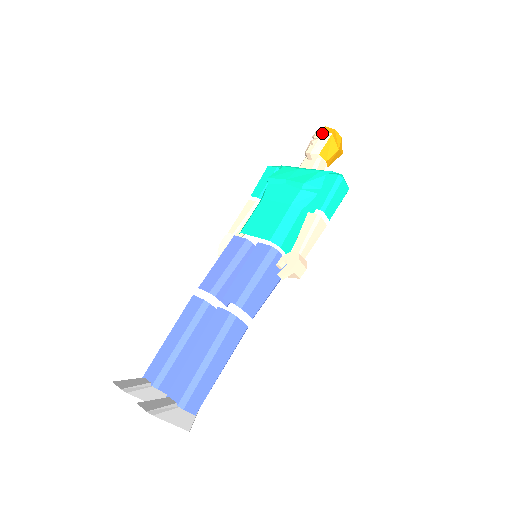
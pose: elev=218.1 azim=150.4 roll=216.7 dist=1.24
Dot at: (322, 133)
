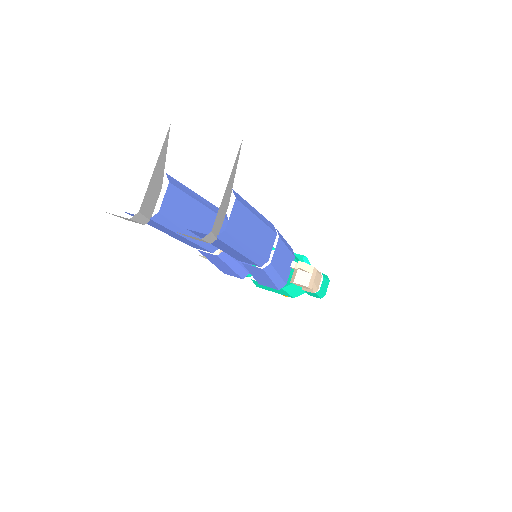
Dot at: occluded
